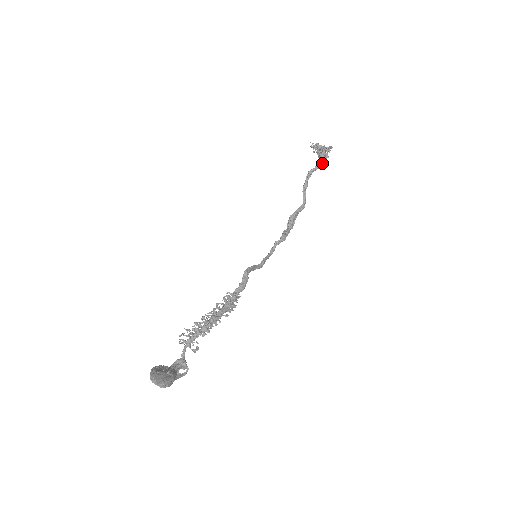
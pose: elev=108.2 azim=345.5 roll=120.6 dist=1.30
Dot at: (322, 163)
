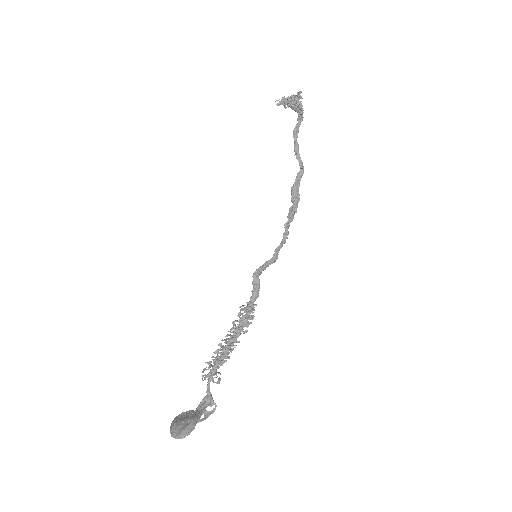
Dot at: (302, 113)
